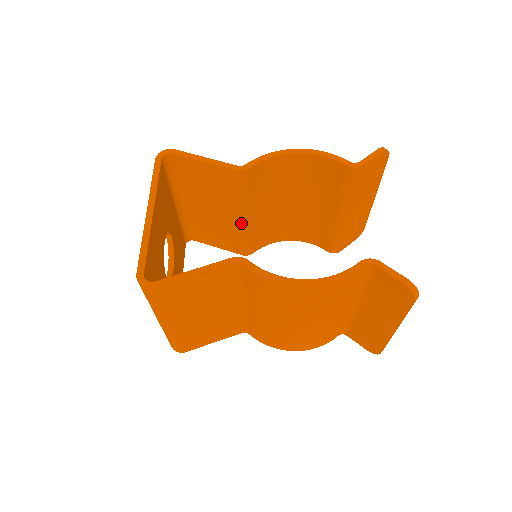
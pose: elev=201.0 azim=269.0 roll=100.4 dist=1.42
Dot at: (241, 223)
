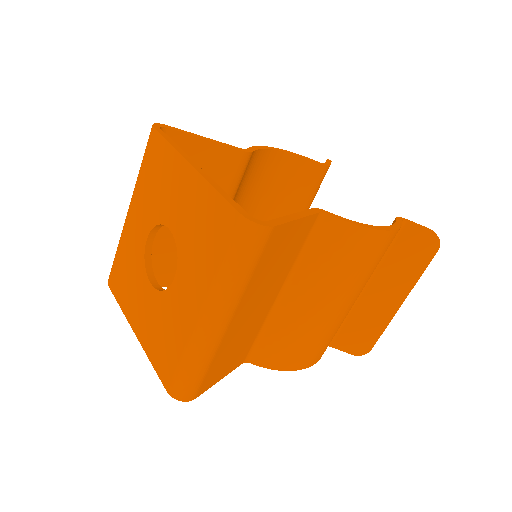
Dot at: occluded
